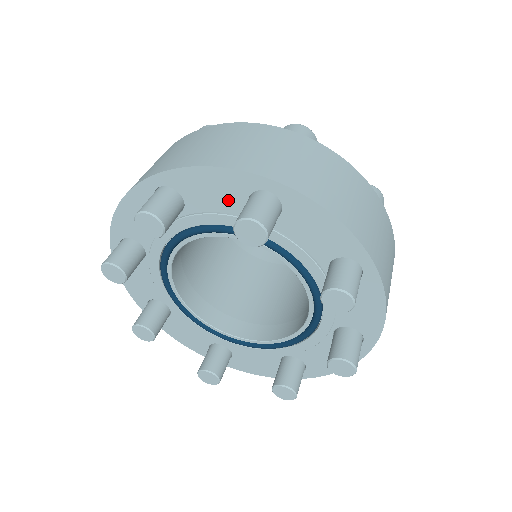
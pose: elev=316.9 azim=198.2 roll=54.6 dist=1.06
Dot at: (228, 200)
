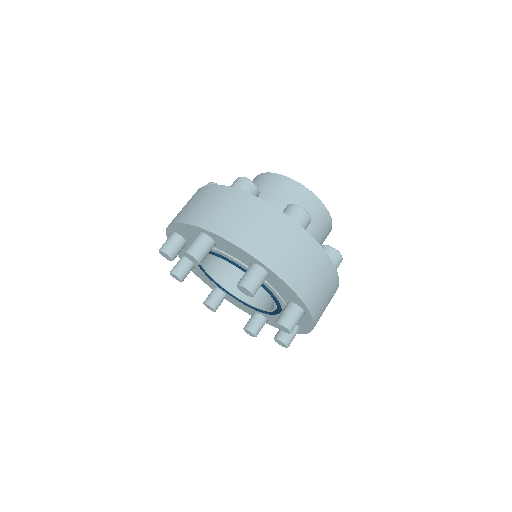
Dot at: (195, 237)
